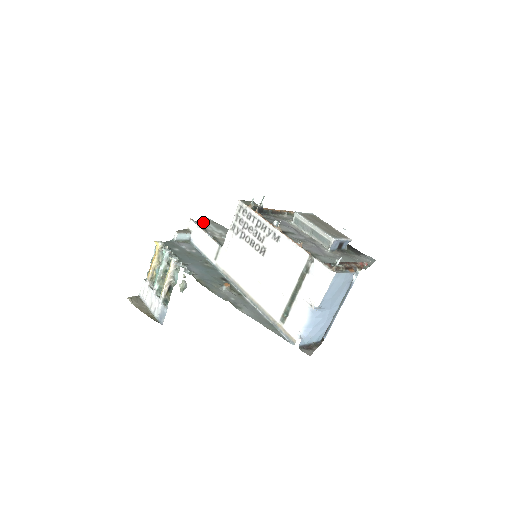
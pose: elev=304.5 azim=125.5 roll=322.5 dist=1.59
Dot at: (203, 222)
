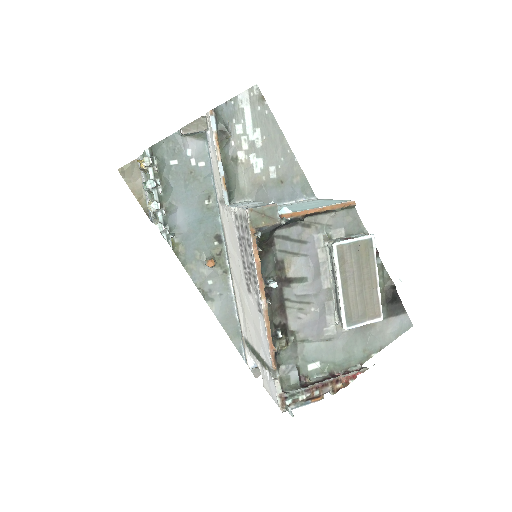
Dot at: (237, 104)
